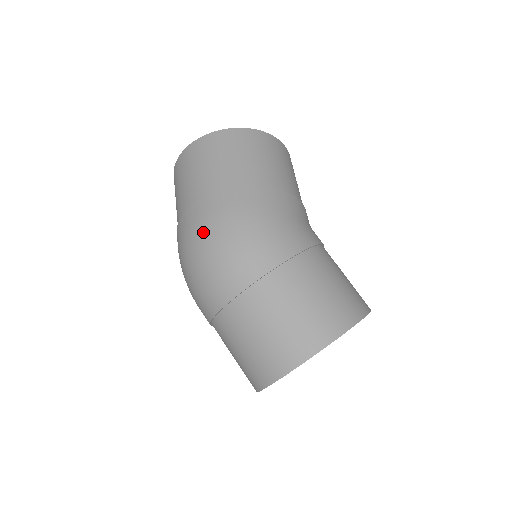
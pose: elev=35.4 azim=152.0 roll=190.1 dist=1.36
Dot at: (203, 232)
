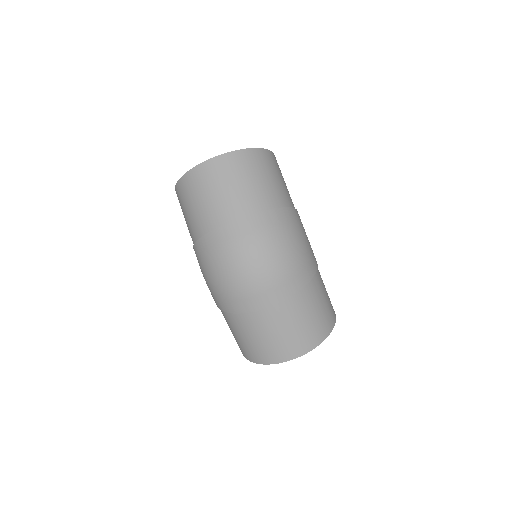
Dot at: (271, 242)
